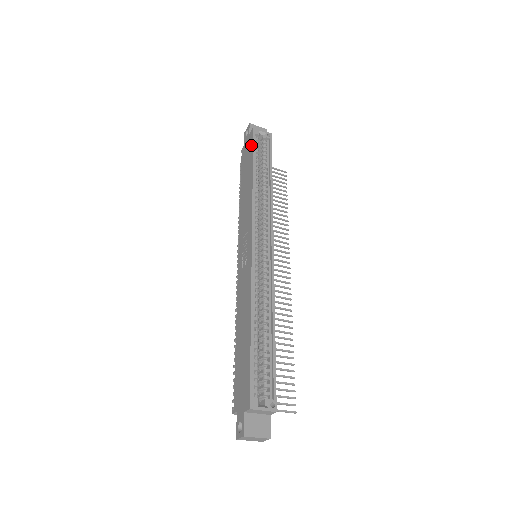
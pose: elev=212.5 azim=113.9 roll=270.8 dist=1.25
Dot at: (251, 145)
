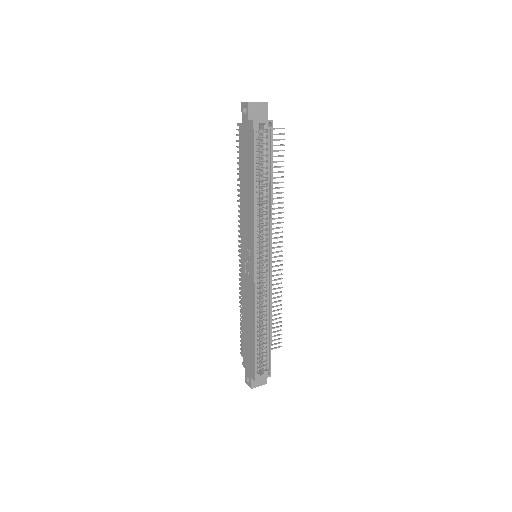
Dot at: (251, 145)
